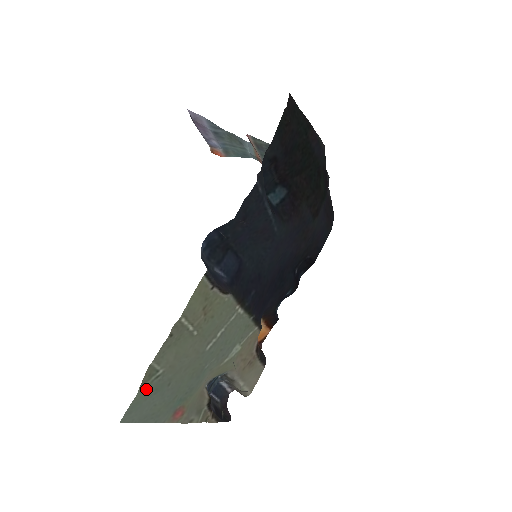
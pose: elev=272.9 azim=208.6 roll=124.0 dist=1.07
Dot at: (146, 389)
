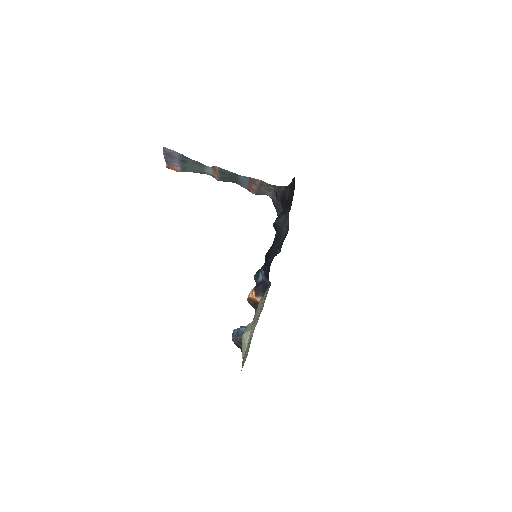
Dot at: occluded
